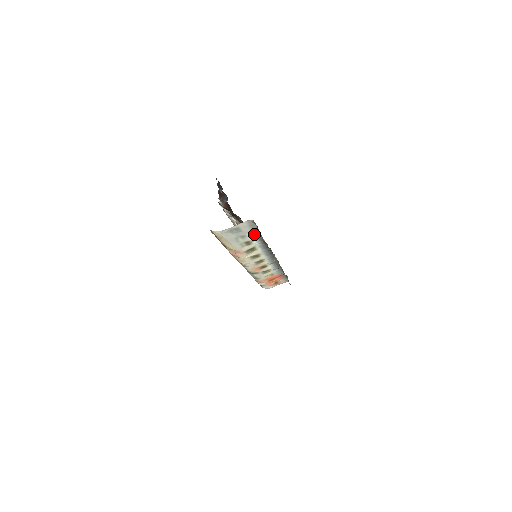
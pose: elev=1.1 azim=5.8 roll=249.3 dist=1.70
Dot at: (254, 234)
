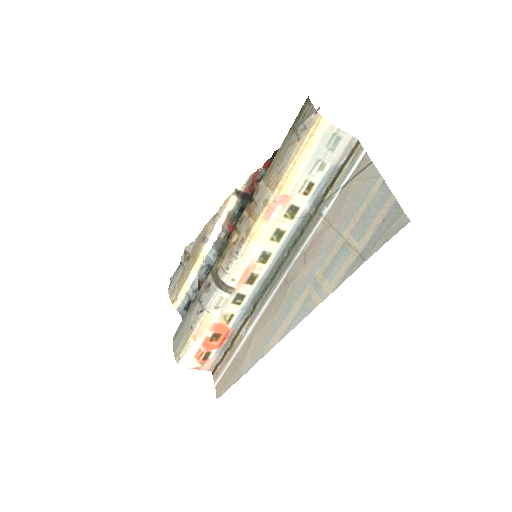
Dot at: (326, 177)
